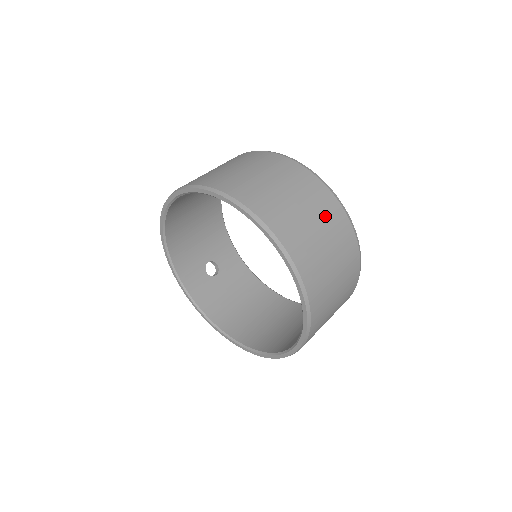
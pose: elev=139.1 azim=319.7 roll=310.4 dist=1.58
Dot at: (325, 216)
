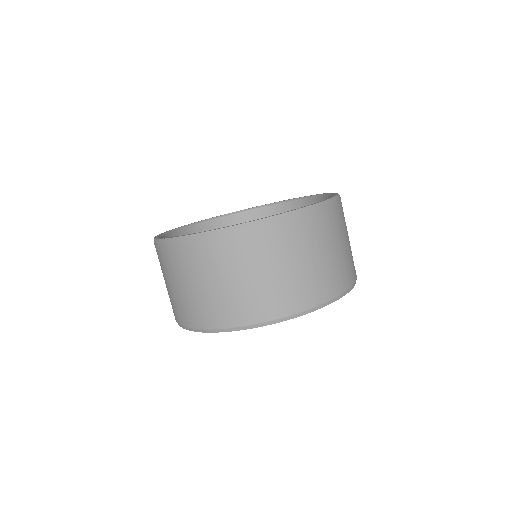
Dot at: (305, 242)
